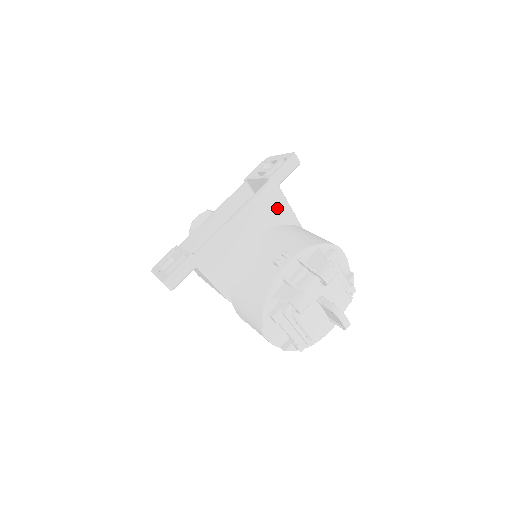
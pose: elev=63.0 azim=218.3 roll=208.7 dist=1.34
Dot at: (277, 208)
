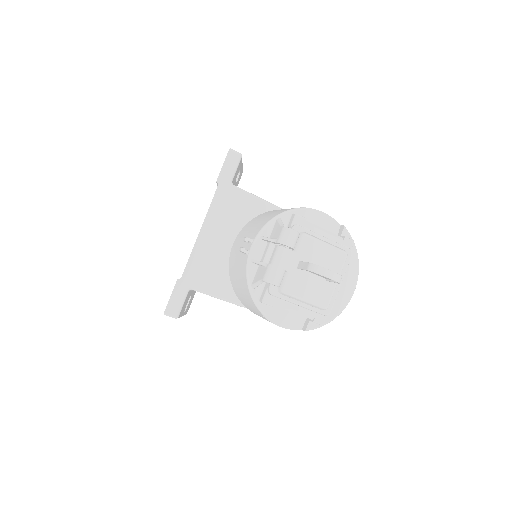
Dot at: (242, 204)
